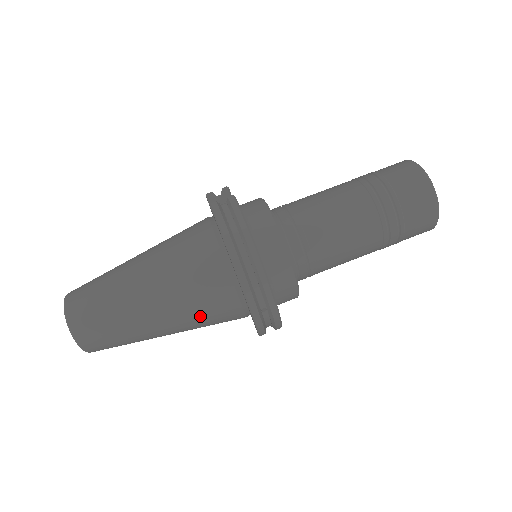
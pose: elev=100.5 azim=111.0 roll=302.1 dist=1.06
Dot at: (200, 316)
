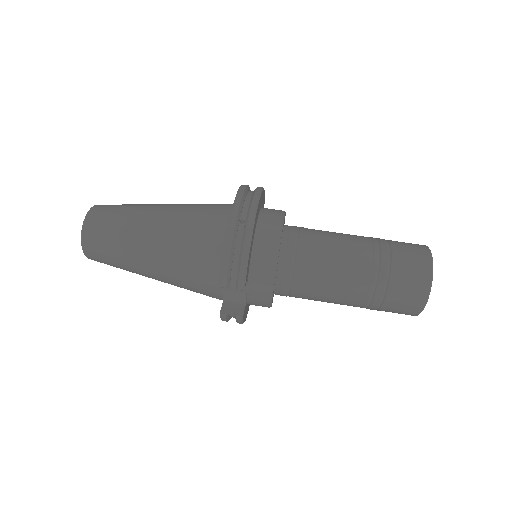
Dot at: (188, 227)
